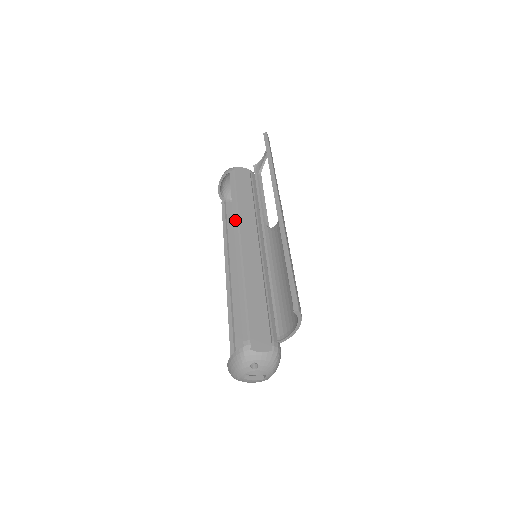
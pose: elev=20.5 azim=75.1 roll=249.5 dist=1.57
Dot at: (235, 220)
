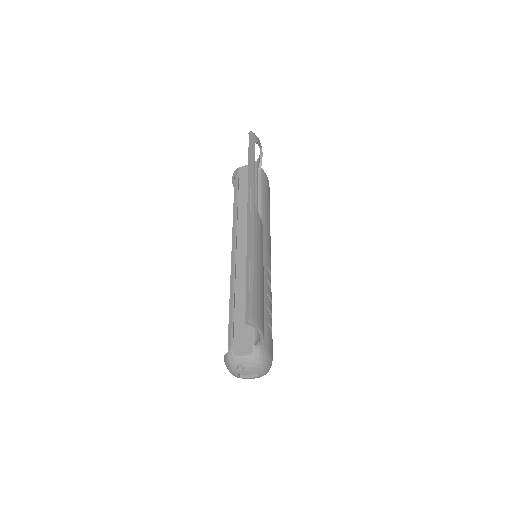
Dot at: (234, 225)
